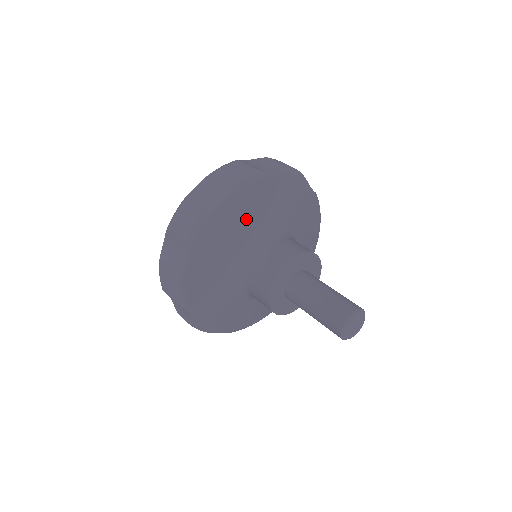
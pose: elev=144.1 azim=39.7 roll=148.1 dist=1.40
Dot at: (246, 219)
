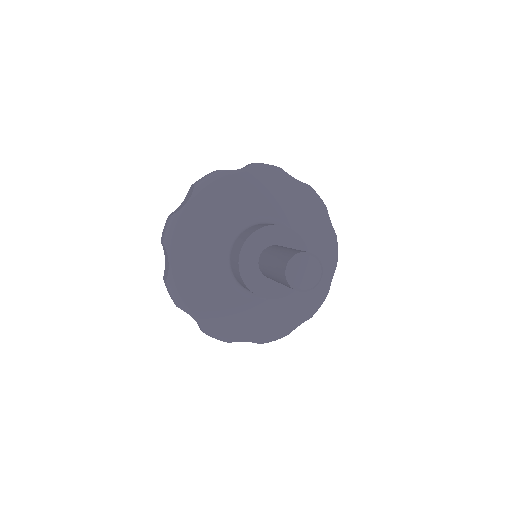
Dot at: (217, 214)
